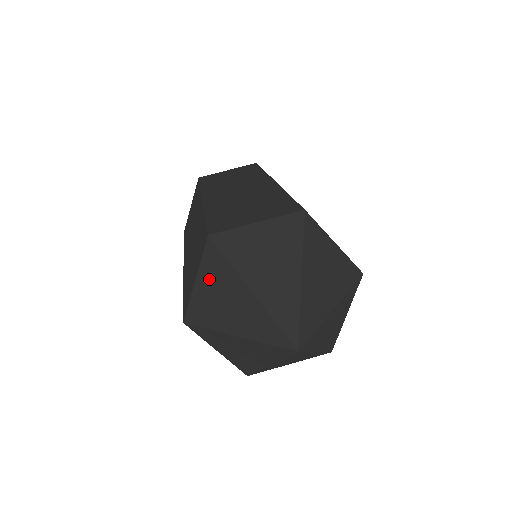
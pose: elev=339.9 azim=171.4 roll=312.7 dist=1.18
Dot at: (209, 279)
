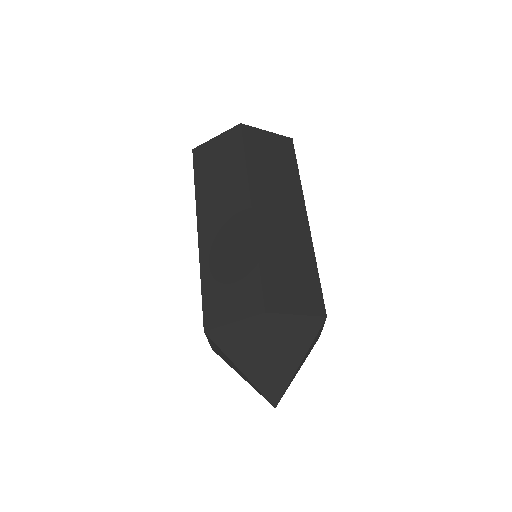
Dot at: (245, 332)
